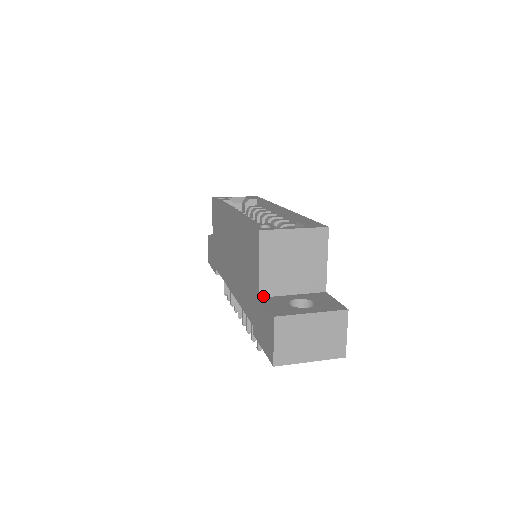
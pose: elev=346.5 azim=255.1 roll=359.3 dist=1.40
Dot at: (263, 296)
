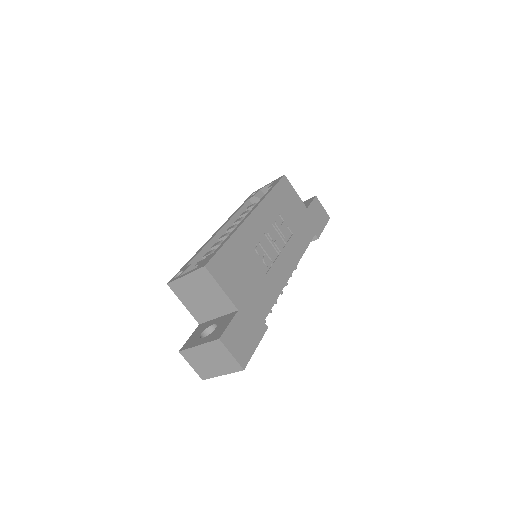
Dot at: (201, 323)
